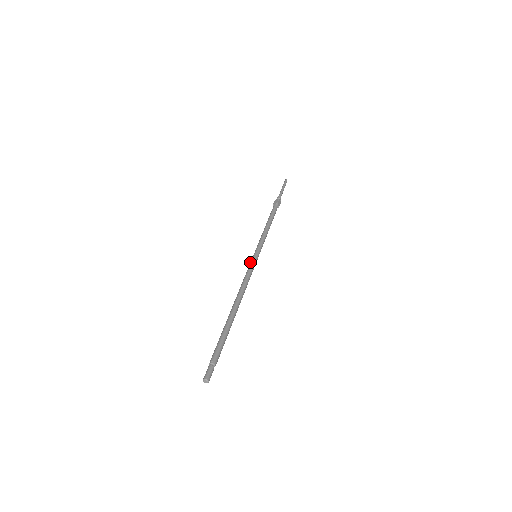
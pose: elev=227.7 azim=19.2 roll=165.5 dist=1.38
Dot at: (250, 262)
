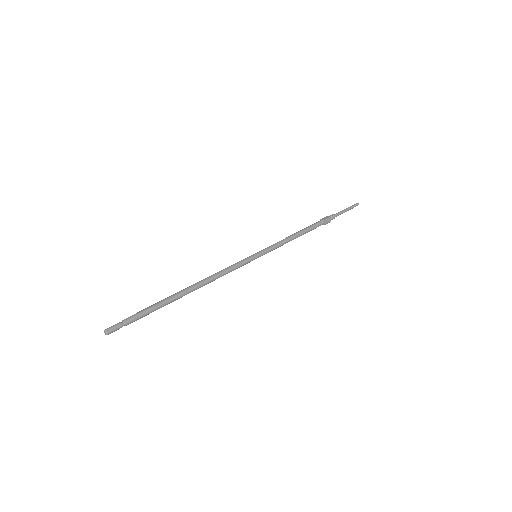
Dot at: occluded
